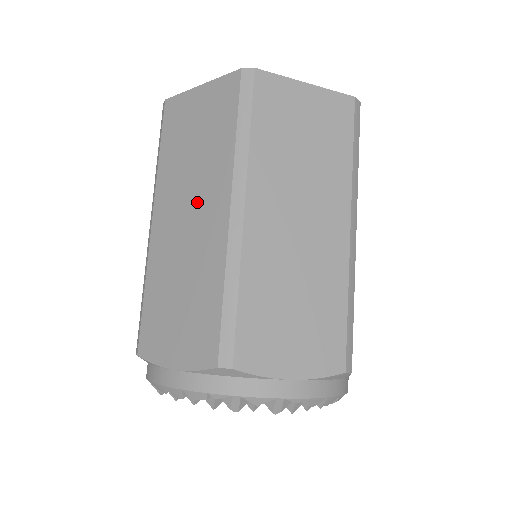
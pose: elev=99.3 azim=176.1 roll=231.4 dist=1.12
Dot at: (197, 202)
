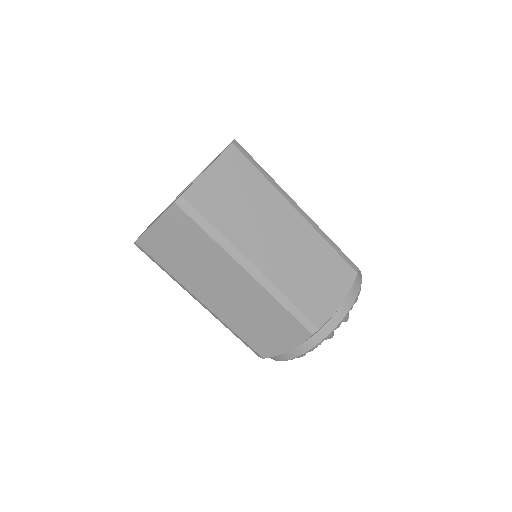
Dot at: (222, 279)
